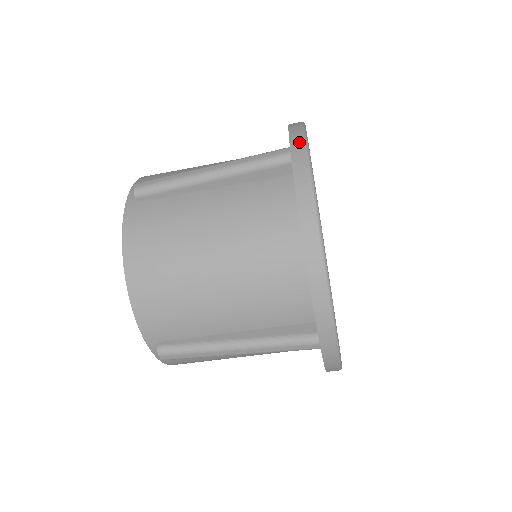
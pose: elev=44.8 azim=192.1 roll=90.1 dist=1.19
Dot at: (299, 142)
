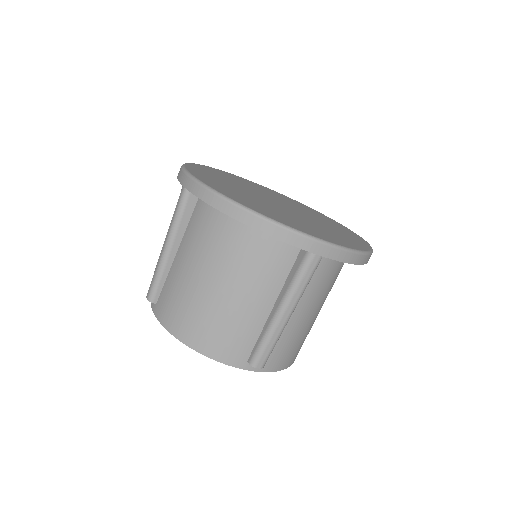
Dot at: (182, 175)
